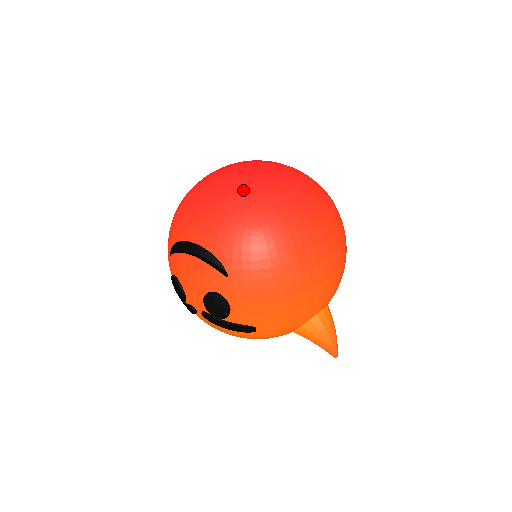
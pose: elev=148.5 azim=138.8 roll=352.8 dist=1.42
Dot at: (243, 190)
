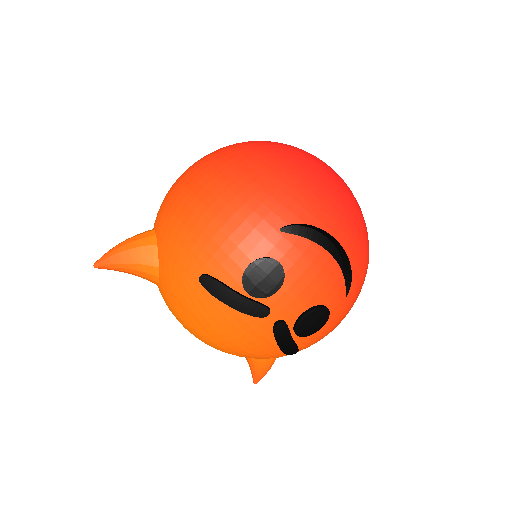
Dot at: occluded
